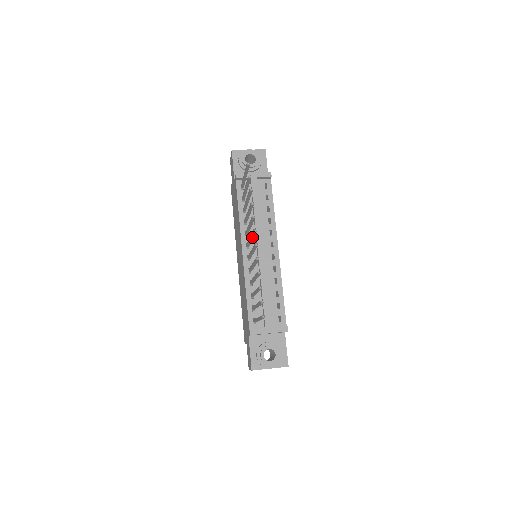
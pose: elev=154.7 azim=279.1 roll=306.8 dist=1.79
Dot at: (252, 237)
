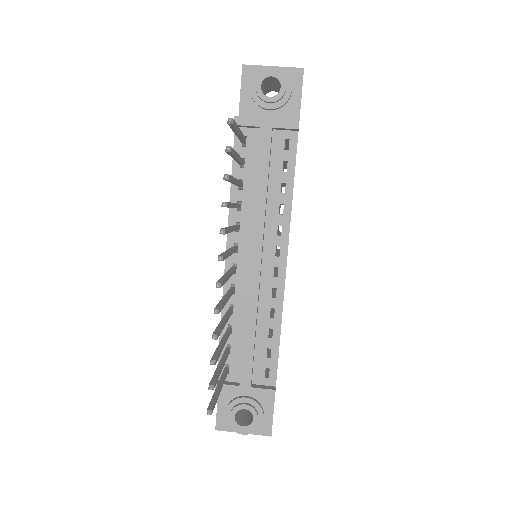
Dot at: occluded
